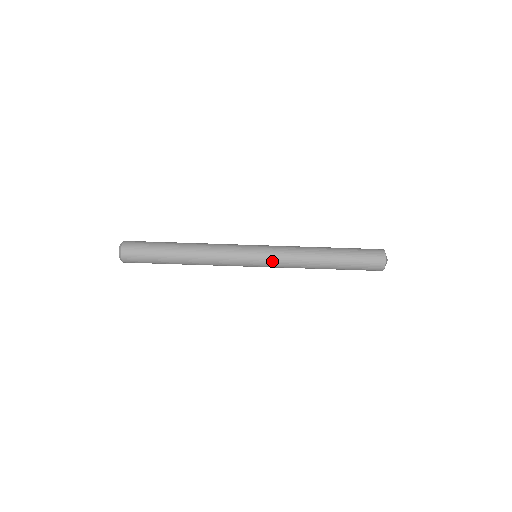
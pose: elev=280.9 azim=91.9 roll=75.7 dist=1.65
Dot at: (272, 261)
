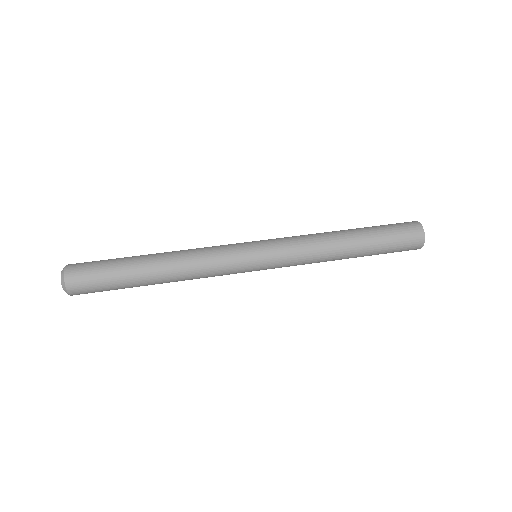
Dot at: (280, 259)
